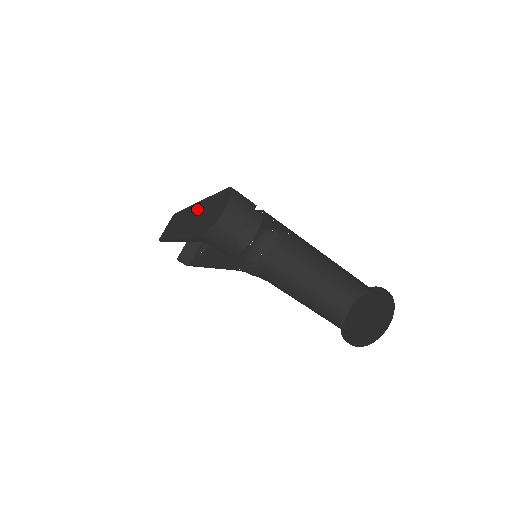
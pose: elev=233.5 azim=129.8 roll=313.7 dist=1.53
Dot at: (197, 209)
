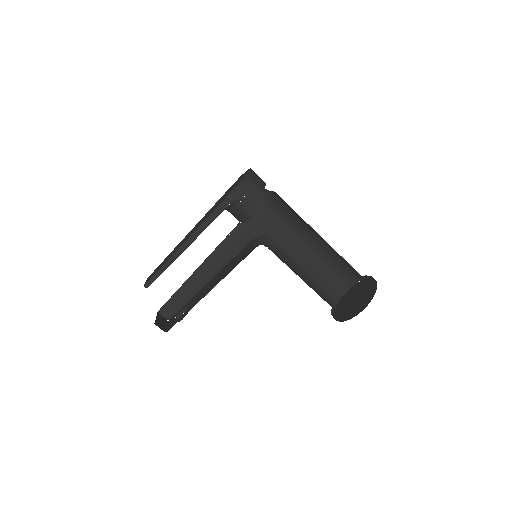
Dot at: (200, 221)
